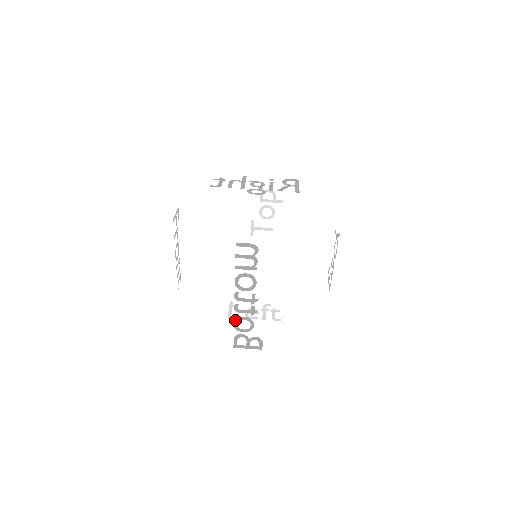
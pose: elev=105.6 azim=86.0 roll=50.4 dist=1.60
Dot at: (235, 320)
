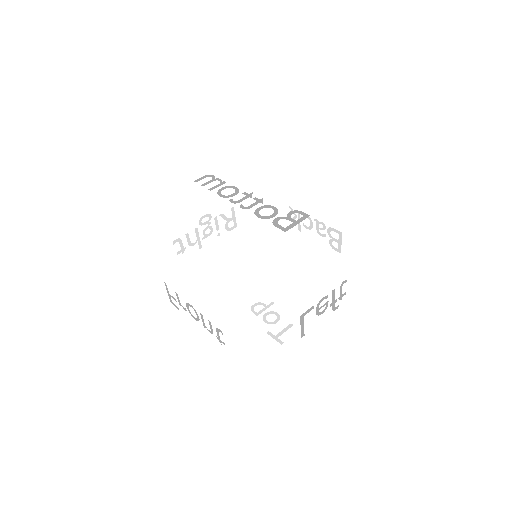
Dot at: occluded
